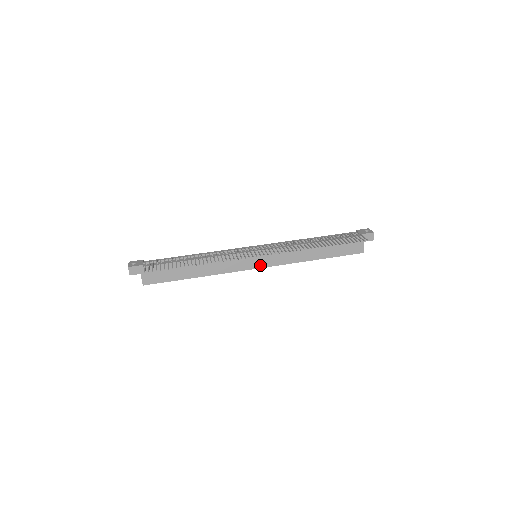
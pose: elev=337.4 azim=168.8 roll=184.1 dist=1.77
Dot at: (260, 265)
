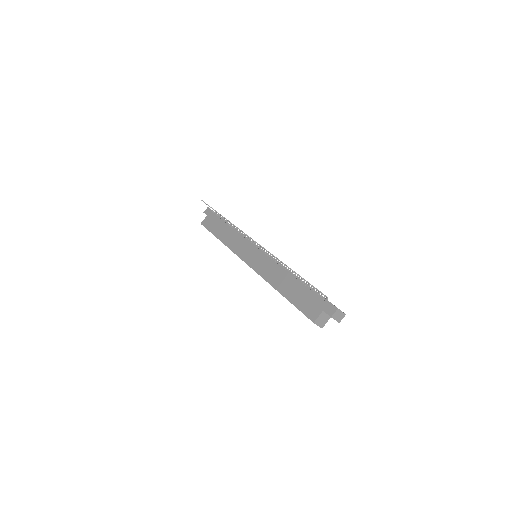
Dot at: (250, 262)
